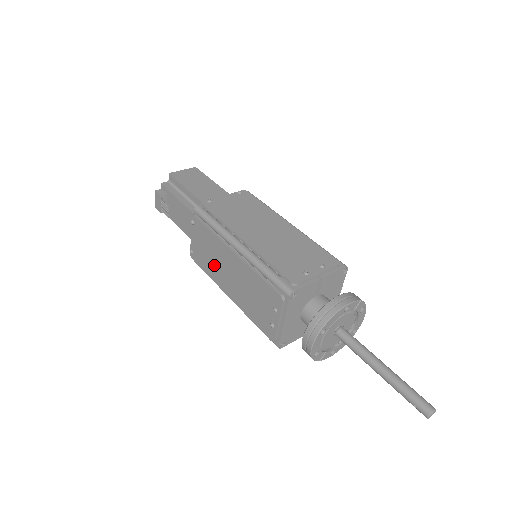
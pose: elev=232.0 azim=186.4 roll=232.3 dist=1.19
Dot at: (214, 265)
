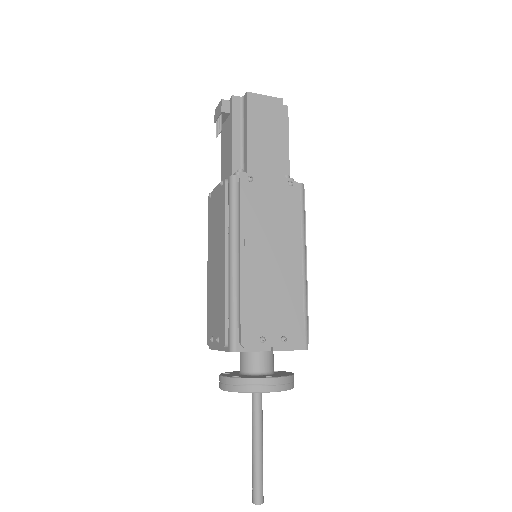
Dot at: (213, 236)
